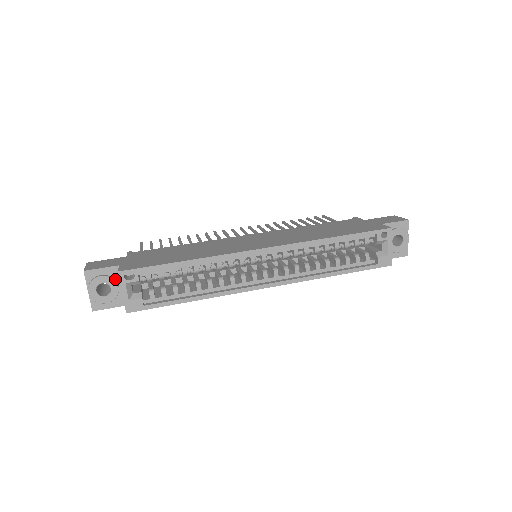
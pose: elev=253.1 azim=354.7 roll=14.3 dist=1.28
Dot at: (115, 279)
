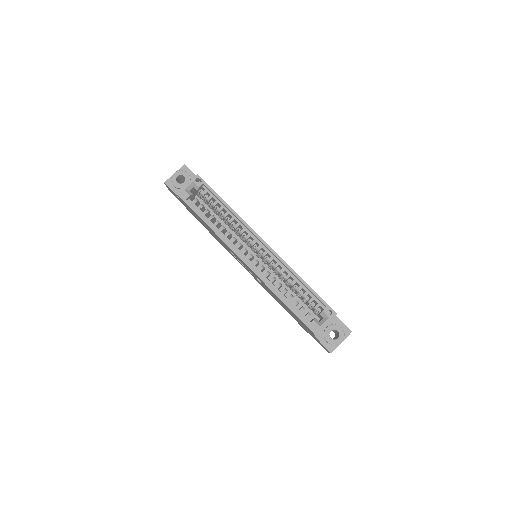
Dot at: occluded
